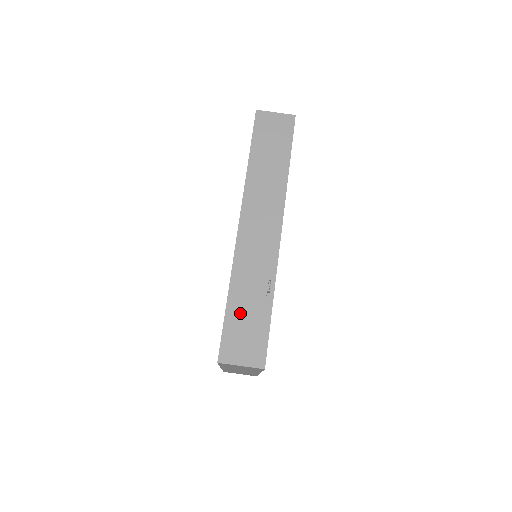
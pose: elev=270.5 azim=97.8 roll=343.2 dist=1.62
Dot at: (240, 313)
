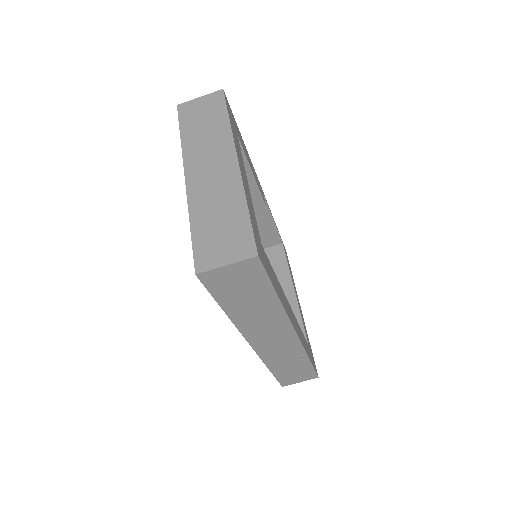
Dot at: (285, 372)
